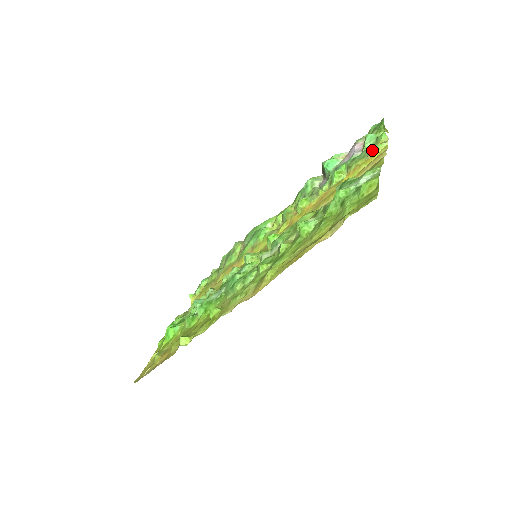
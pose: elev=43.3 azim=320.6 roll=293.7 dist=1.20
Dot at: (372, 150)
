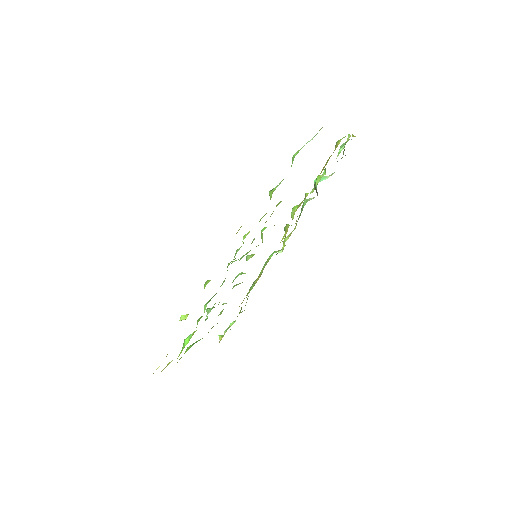
Dot at: (336, 143)
